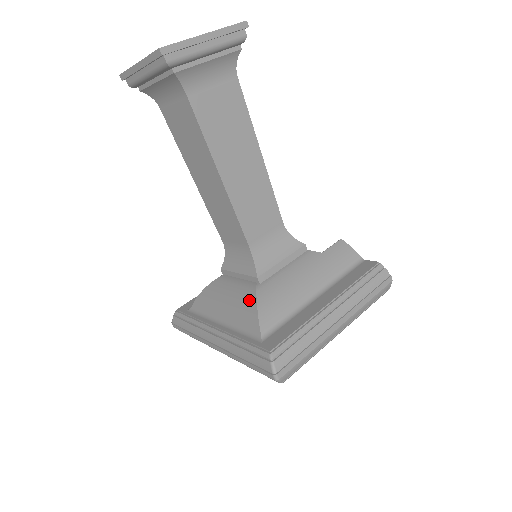
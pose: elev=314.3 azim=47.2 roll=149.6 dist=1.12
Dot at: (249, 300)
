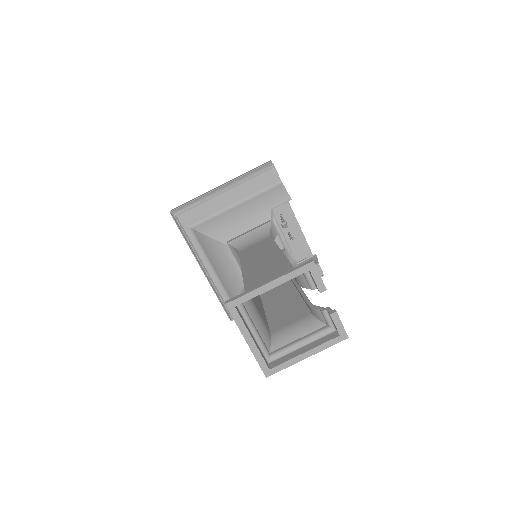
Dot at: (237, 286)
